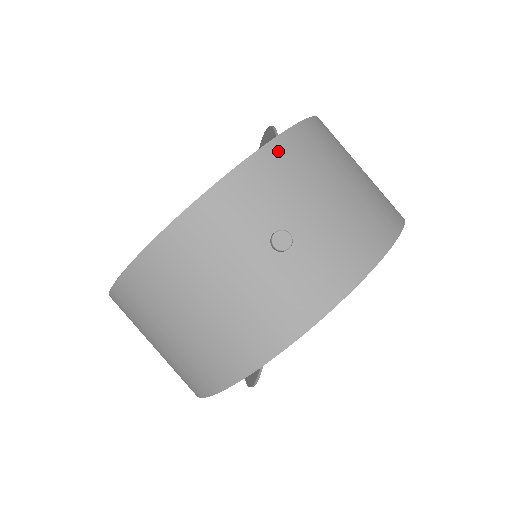
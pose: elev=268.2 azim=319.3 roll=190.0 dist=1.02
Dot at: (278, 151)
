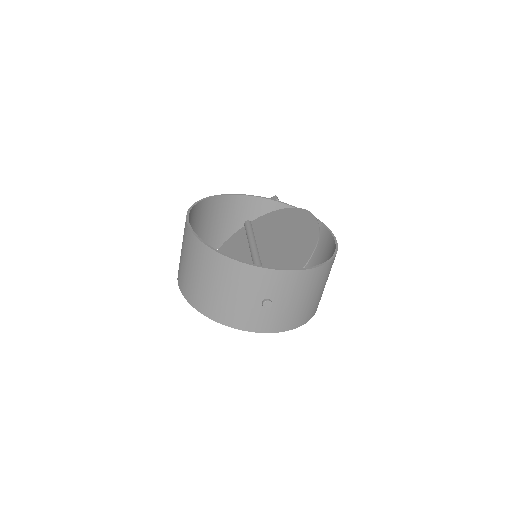
Dot at: (302, 275)
